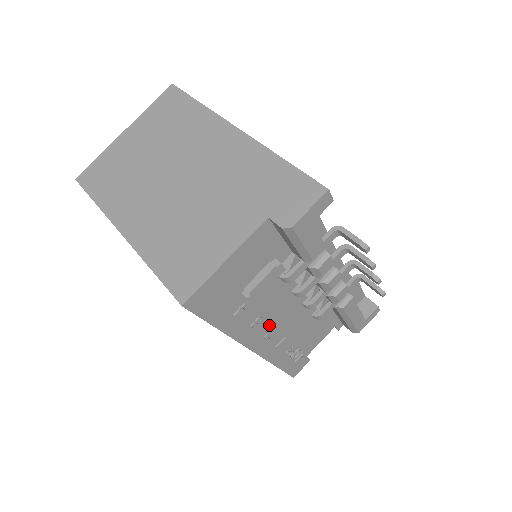
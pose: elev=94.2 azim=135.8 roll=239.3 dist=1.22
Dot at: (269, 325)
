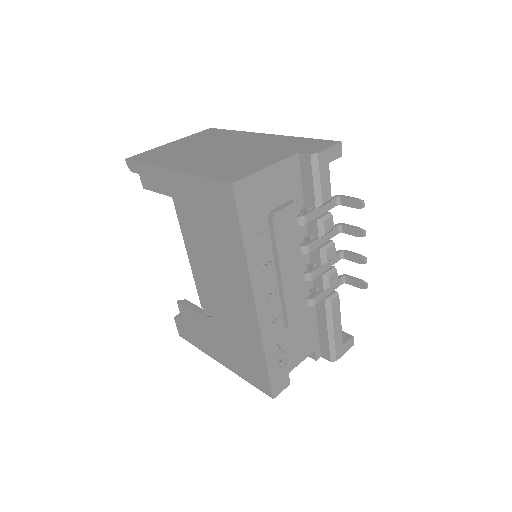
Dot at: (274, 283)
